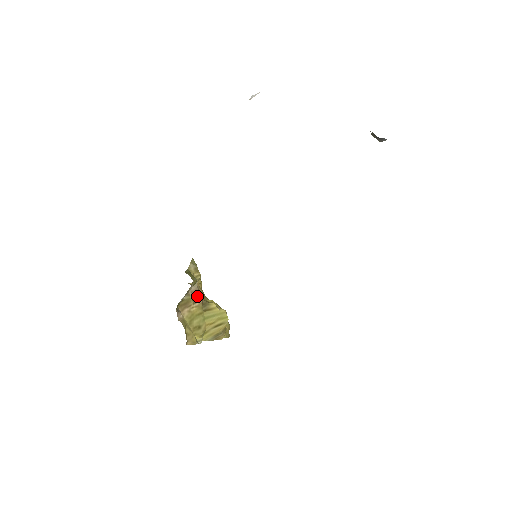
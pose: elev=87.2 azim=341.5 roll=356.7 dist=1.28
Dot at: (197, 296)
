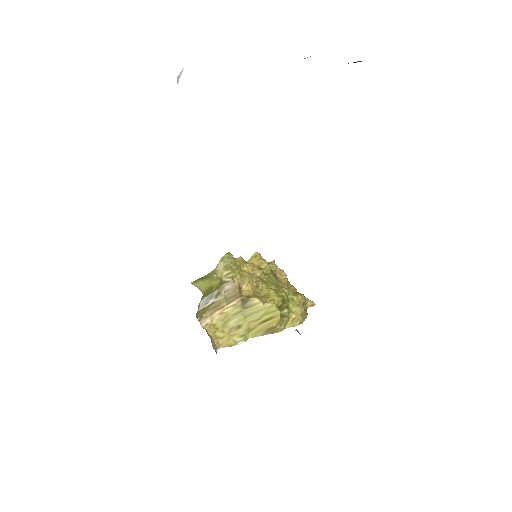
Dot at: (234, 294)
